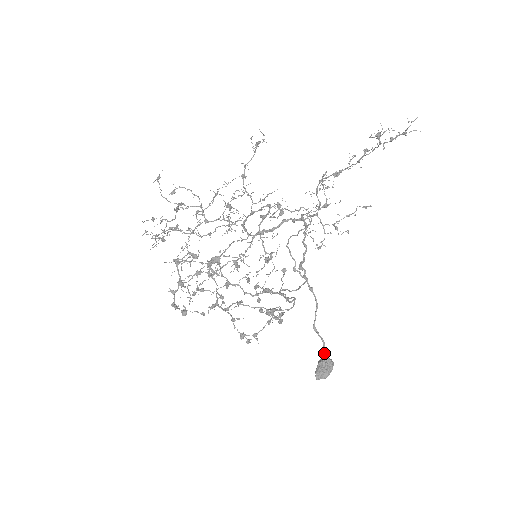
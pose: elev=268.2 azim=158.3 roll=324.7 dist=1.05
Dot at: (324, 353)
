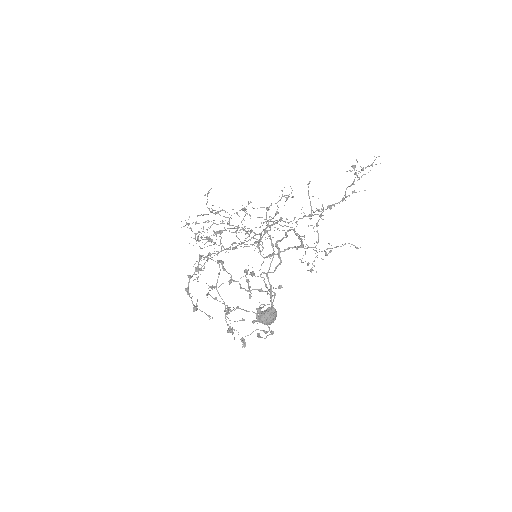
Dot at: (270, 301)
